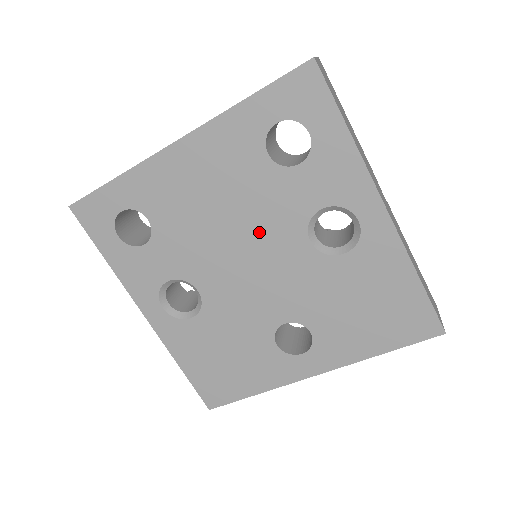
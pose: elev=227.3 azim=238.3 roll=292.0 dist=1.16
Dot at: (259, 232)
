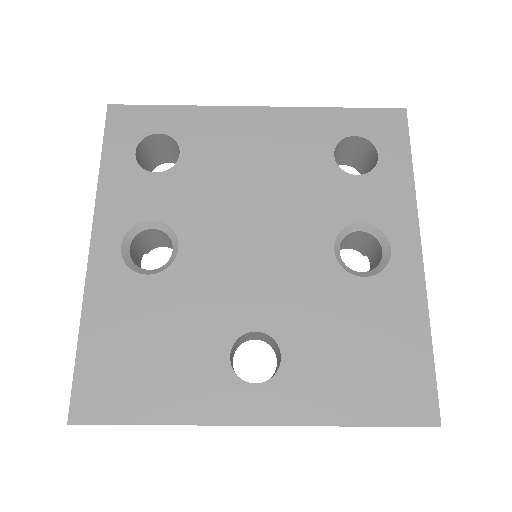
Dot at: (286, 216)
